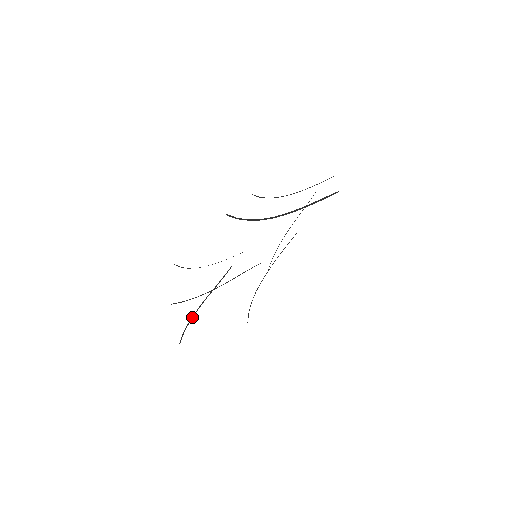
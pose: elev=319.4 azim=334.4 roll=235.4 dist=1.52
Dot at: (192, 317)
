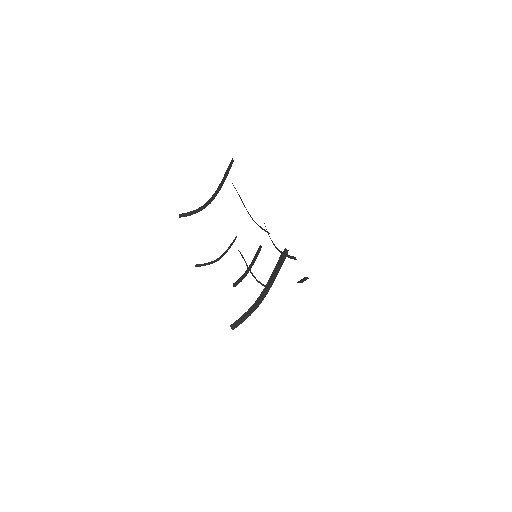
Dot at: occluded
